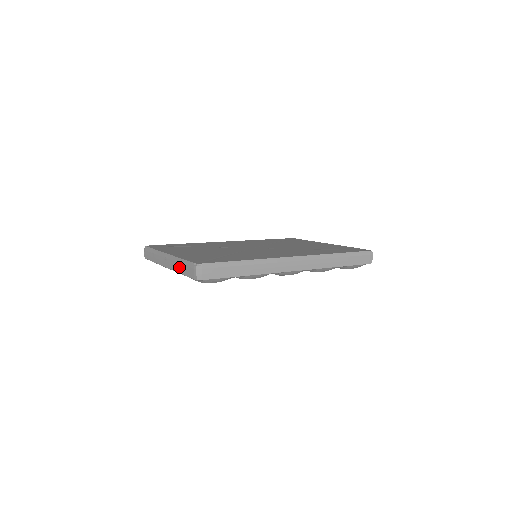
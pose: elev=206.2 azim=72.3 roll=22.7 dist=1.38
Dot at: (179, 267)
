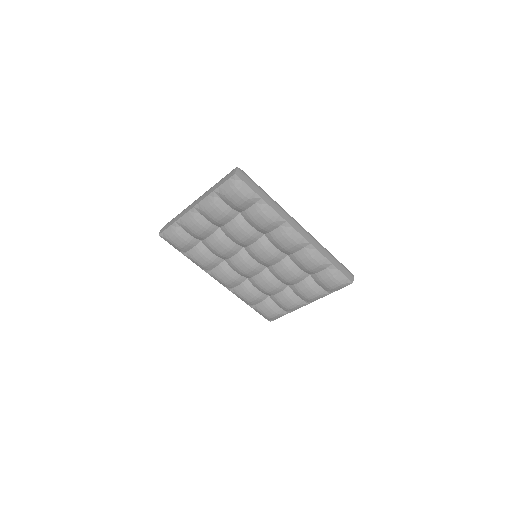
Dot at: (213, 188)
